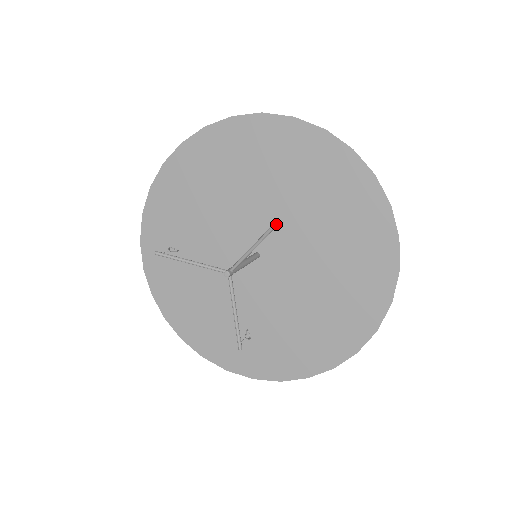
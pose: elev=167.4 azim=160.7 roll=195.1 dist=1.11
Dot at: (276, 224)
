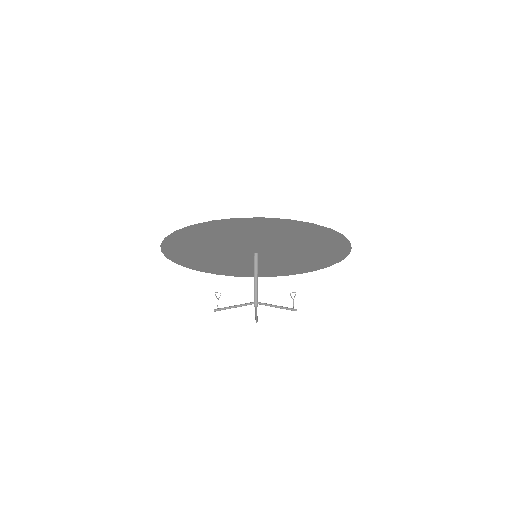
Dot at: (275, 248)
